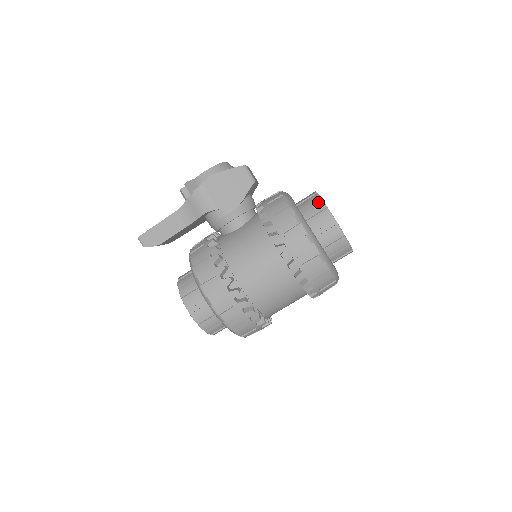
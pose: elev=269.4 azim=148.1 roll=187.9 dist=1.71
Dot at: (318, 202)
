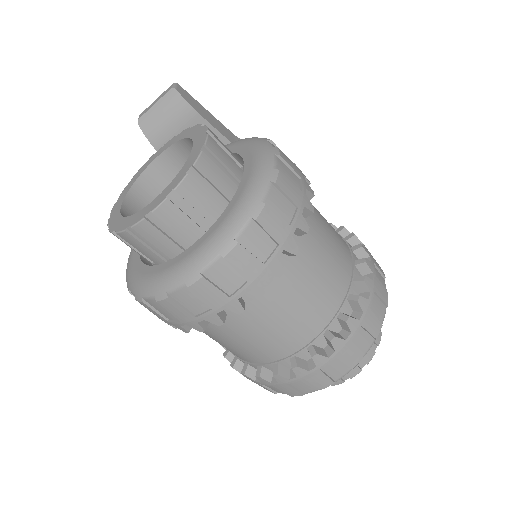
Dot at: occluded
